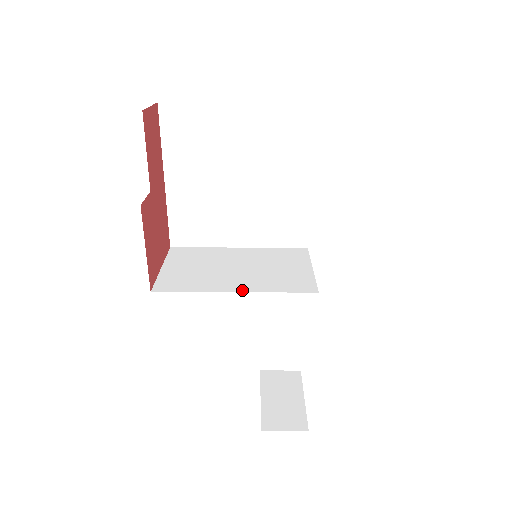
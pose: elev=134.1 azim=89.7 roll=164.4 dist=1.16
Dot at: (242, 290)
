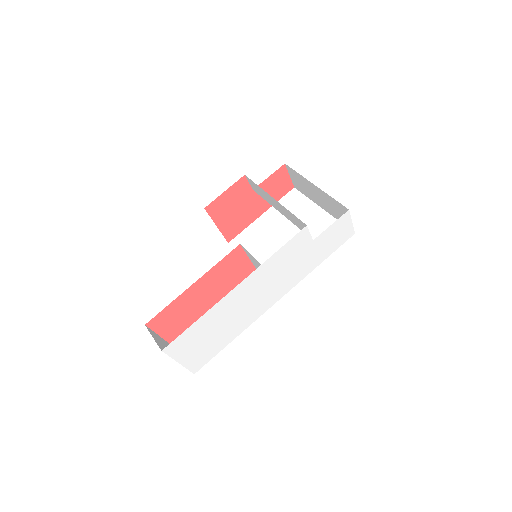
Dot at: occluded
